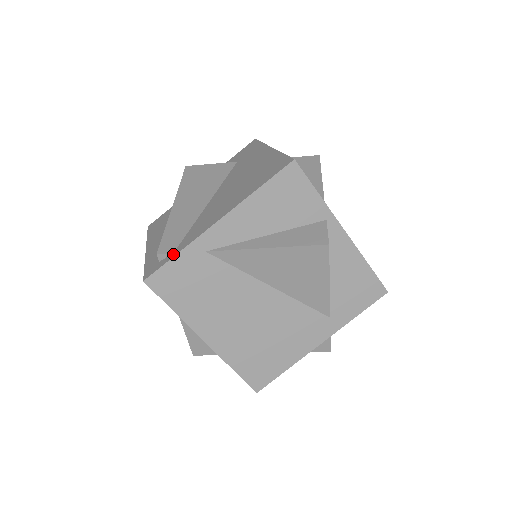
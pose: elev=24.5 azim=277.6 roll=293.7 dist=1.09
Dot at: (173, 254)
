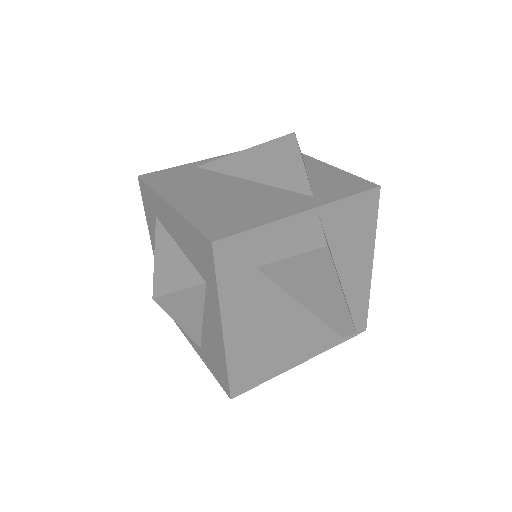
Dot at: occluded
